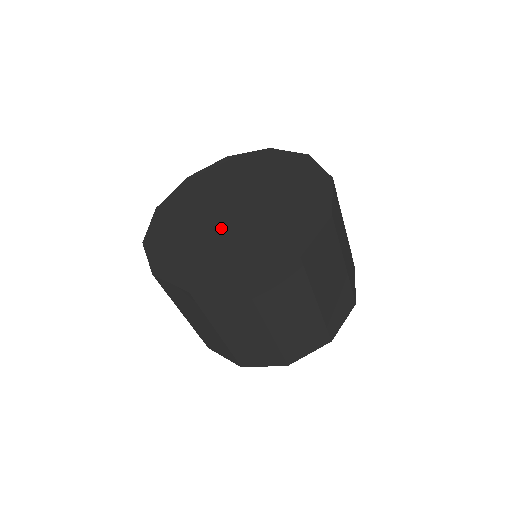
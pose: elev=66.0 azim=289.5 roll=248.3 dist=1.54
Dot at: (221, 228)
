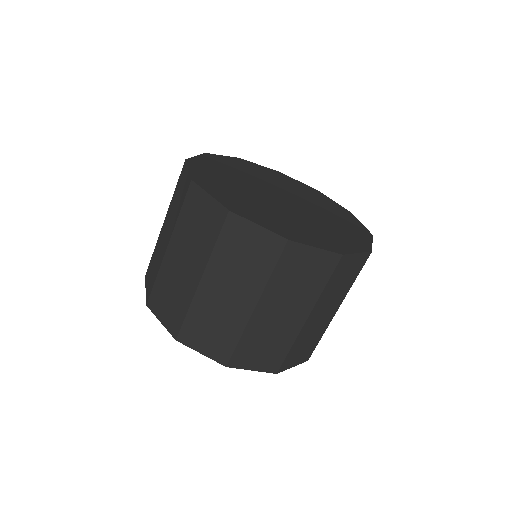
Dot at: (268, 198)
